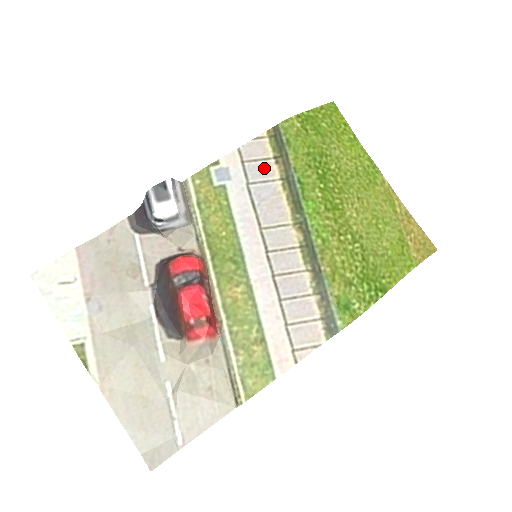
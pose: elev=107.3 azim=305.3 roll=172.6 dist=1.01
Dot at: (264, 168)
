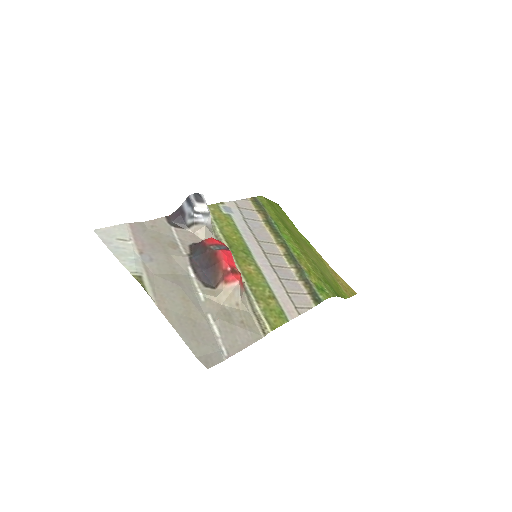
Dot at: (252, 214)
